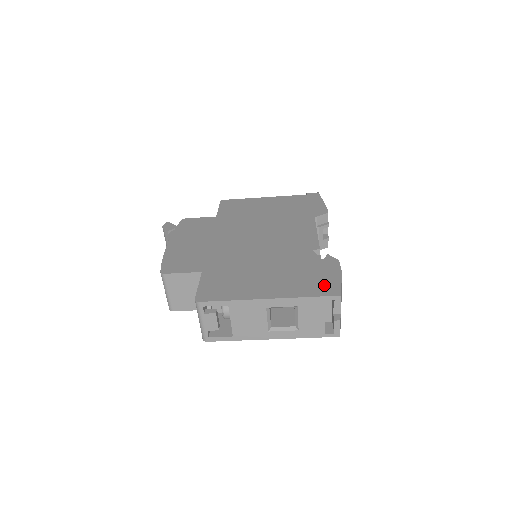
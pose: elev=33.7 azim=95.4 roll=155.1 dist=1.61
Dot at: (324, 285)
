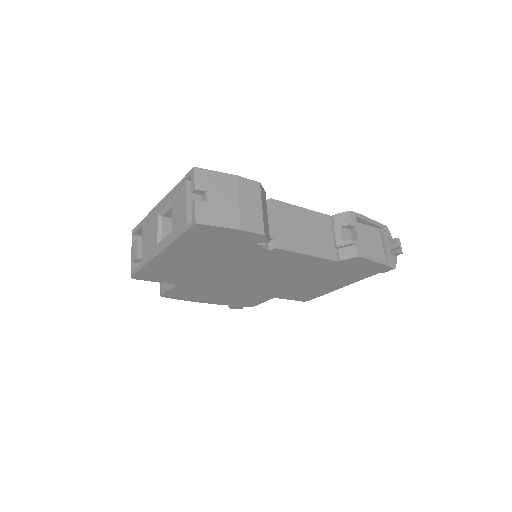
Dot at: occluded
